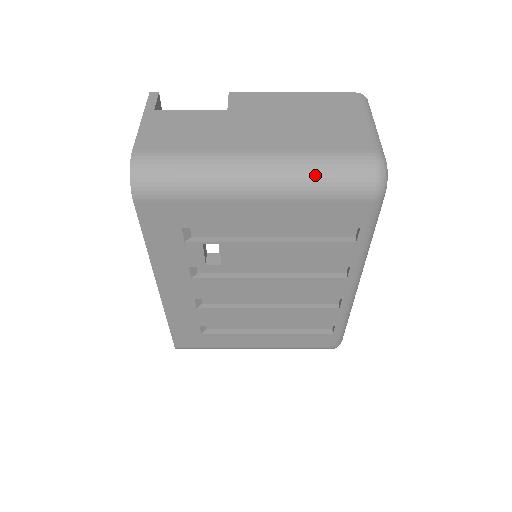
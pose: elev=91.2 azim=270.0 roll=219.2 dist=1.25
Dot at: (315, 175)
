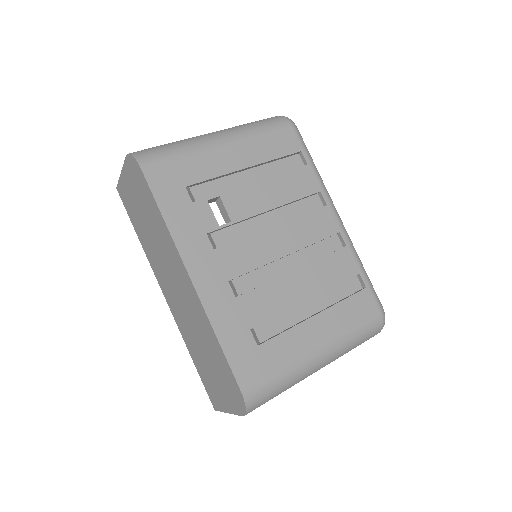
Dot at: (250, 125)
